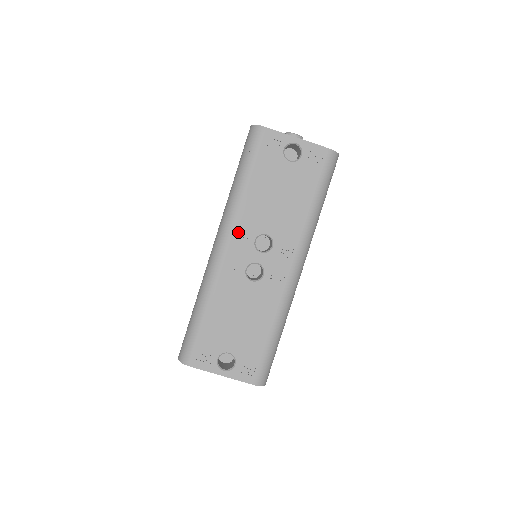
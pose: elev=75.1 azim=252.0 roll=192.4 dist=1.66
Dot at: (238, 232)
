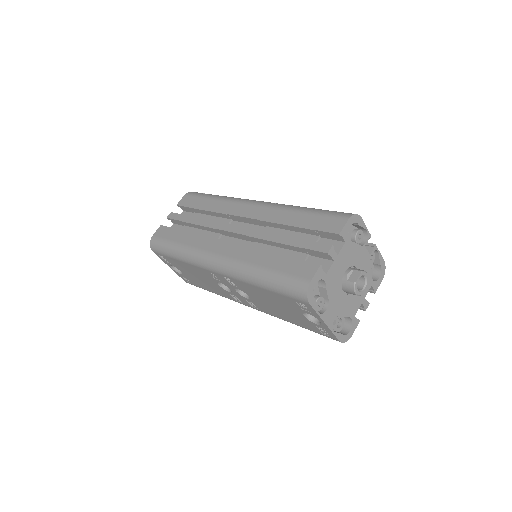
Dot at: (231, 279)
